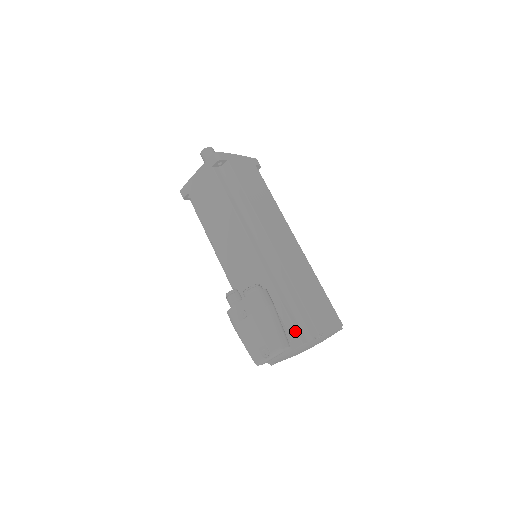
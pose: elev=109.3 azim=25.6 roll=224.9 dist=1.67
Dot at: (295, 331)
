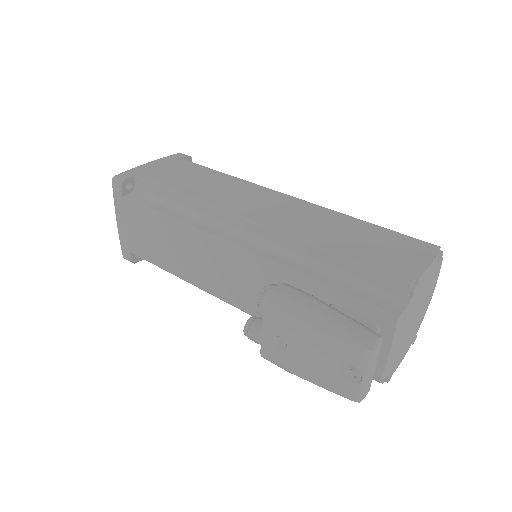
Dot at: (372, 308)
